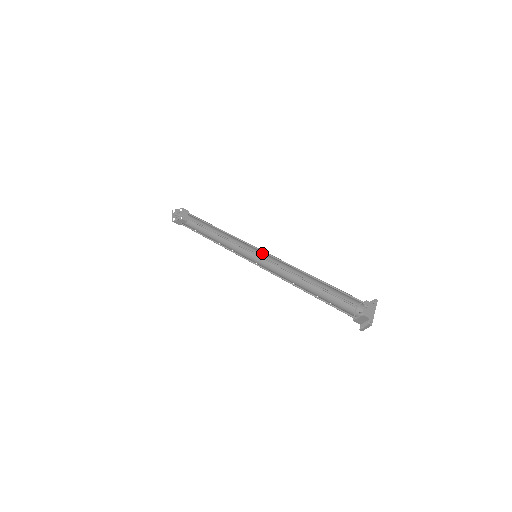
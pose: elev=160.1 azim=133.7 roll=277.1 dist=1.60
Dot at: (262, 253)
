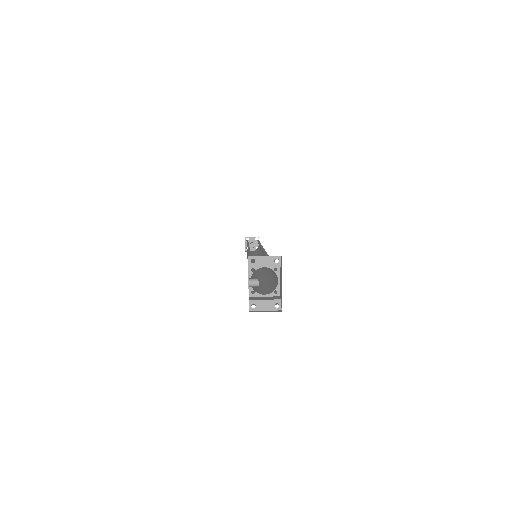
Dot at: occluded
